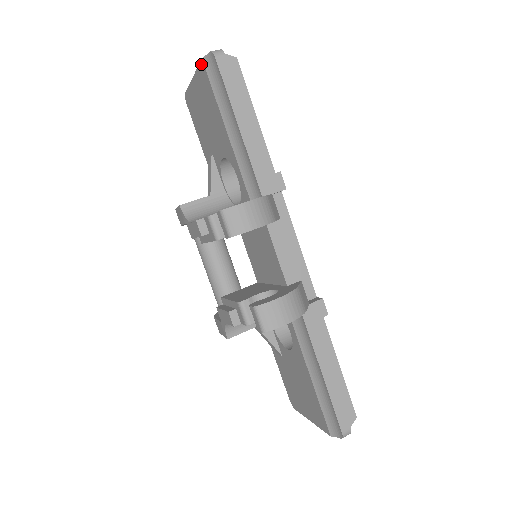
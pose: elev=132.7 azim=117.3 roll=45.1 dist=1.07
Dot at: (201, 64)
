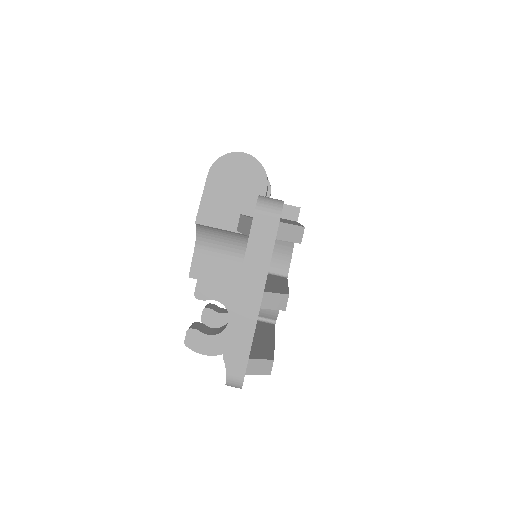
Dot at: (225, 345)
